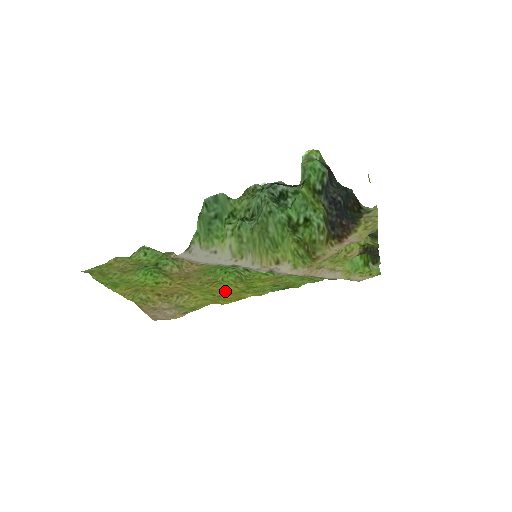
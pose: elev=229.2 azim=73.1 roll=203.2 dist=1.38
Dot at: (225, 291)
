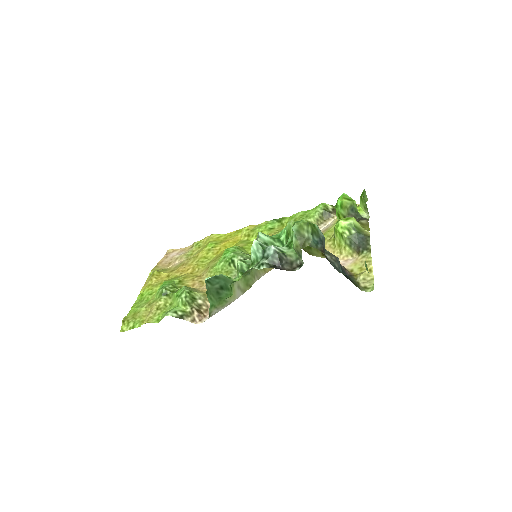
Dot at: (227, 247)
